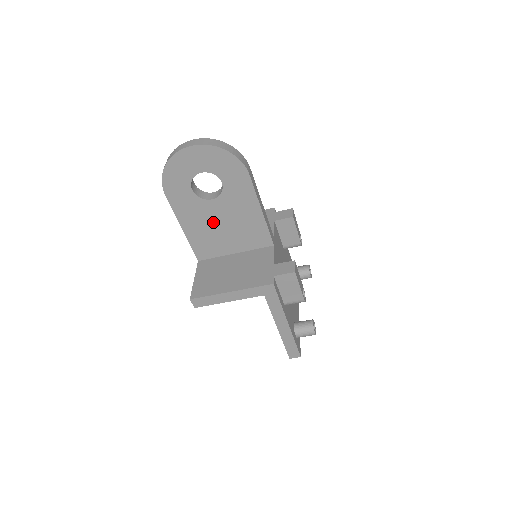
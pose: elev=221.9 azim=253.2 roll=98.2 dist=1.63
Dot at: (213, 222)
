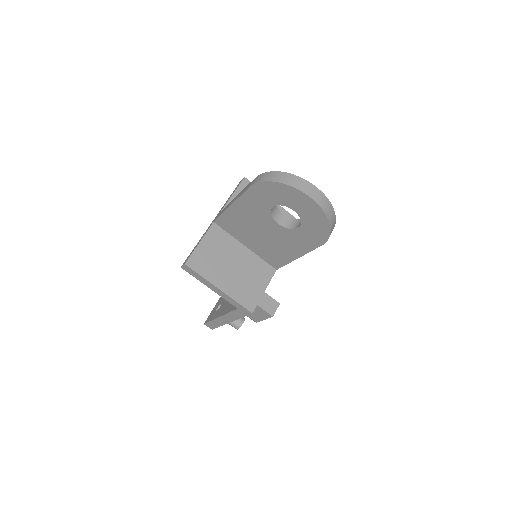
Dot at: (258, 227)
